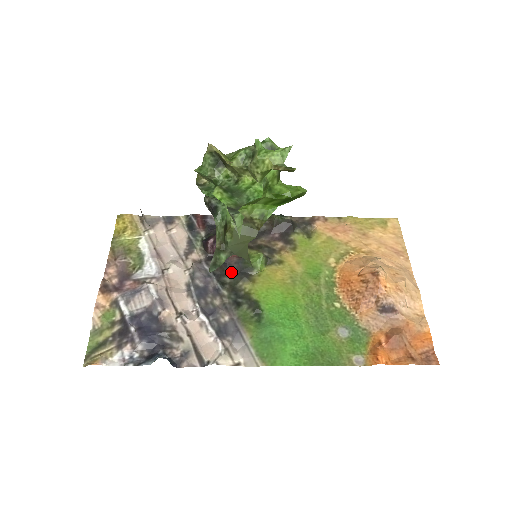
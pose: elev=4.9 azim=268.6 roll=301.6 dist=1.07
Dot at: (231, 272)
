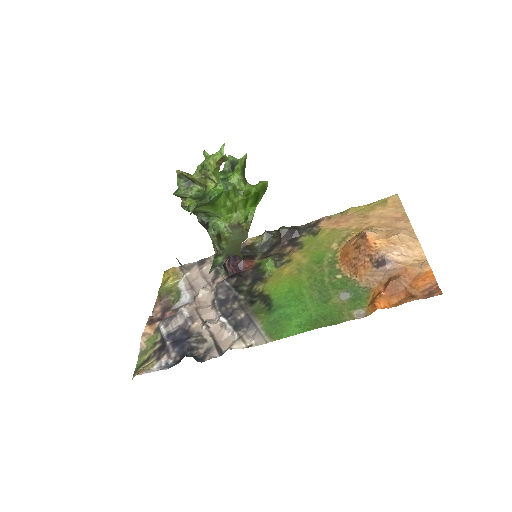
Dot at: (248, 281)
